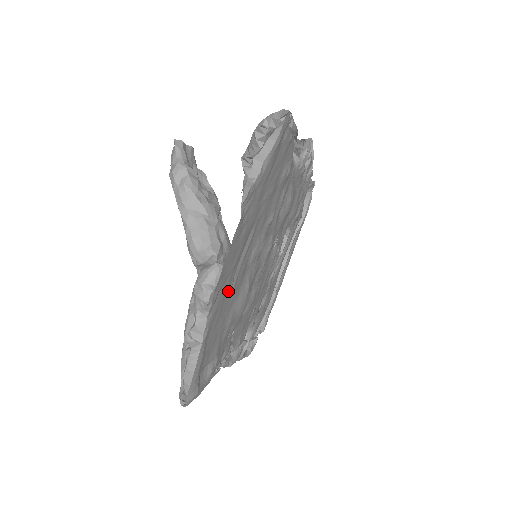
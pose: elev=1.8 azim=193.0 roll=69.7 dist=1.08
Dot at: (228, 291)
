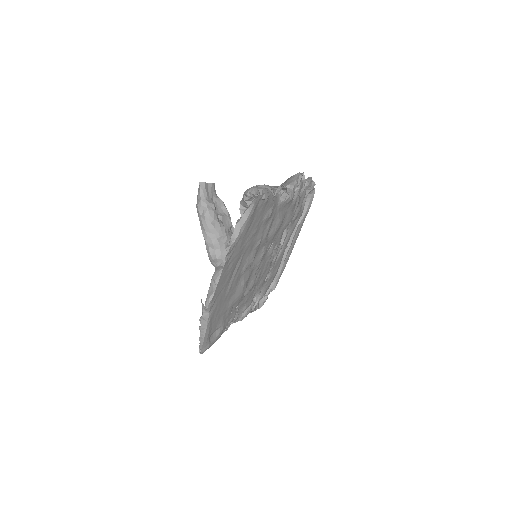
Dot at: (225, 294)
